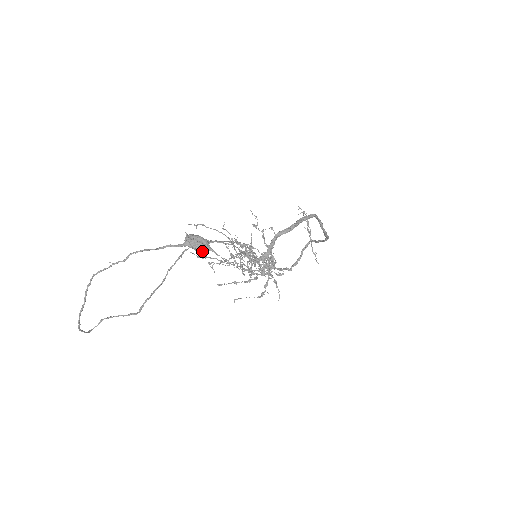
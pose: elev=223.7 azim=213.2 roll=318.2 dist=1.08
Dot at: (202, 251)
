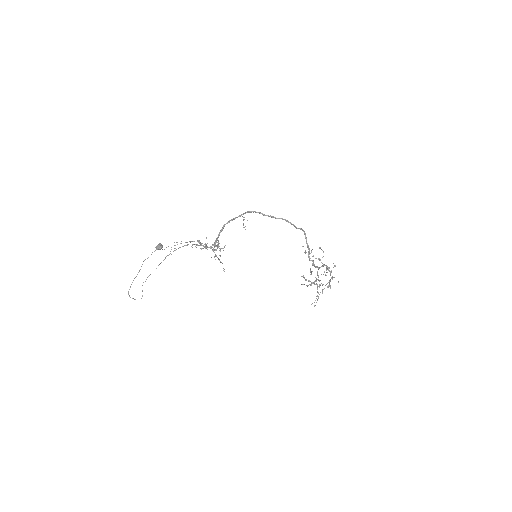
Dot at: (158, 248)
